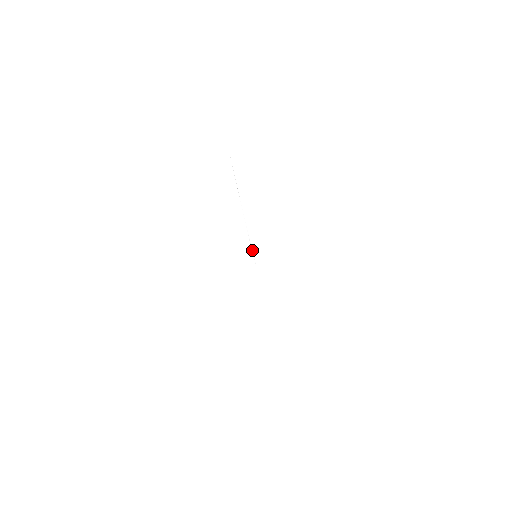
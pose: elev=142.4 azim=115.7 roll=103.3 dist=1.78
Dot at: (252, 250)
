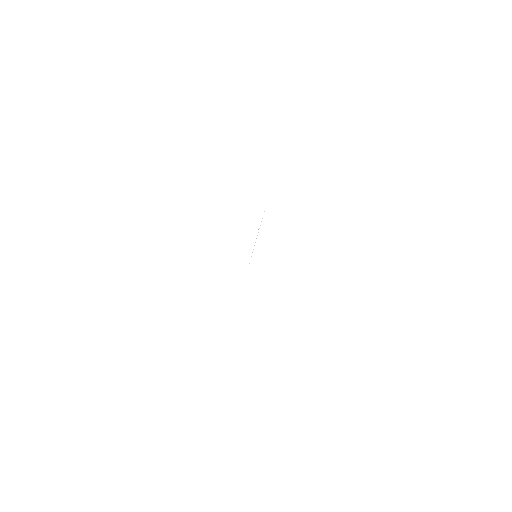
Dot at: occluded
